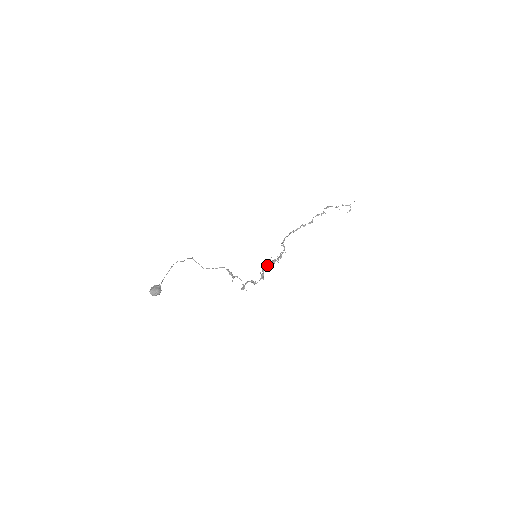
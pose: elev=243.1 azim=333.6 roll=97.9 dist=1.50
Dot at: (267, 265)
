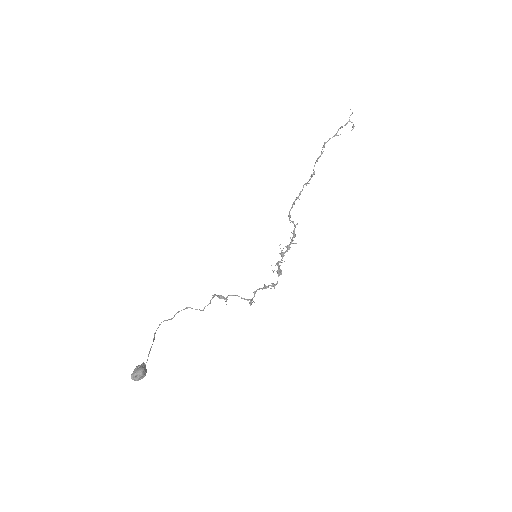
Dot at: (281, 256)
